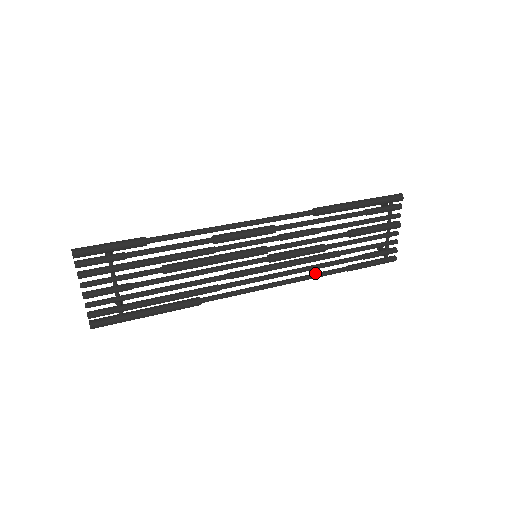
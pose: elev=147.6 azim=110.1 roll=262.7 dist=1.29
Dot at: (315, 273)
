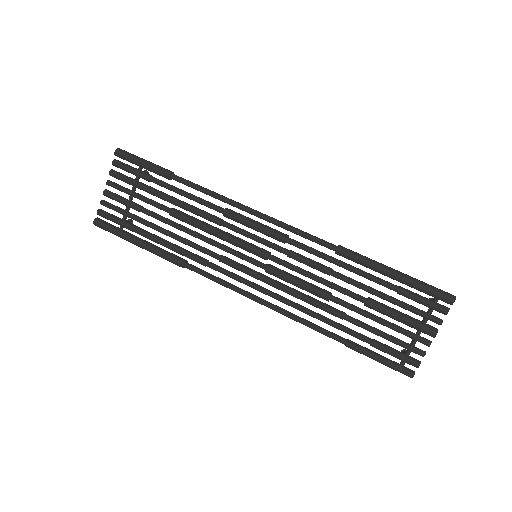
Dot at: (307, 320)
